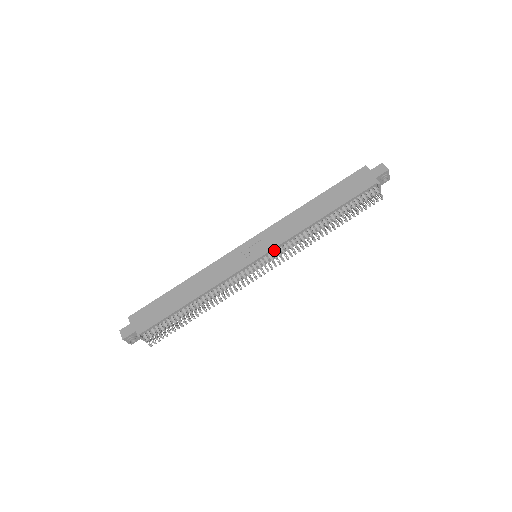
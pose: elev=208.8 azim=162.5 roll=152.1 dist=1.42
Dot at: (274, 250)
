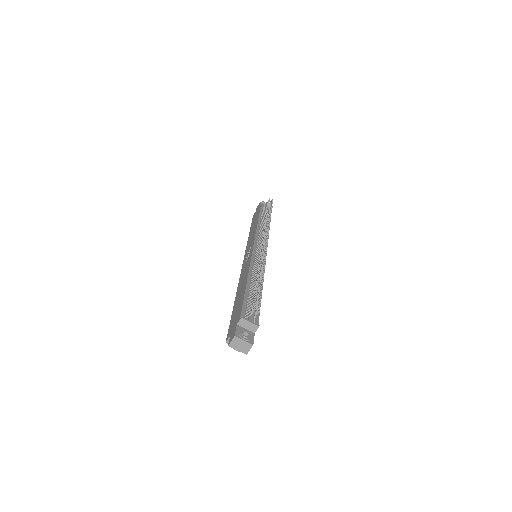
Dot at: (257, 241)
